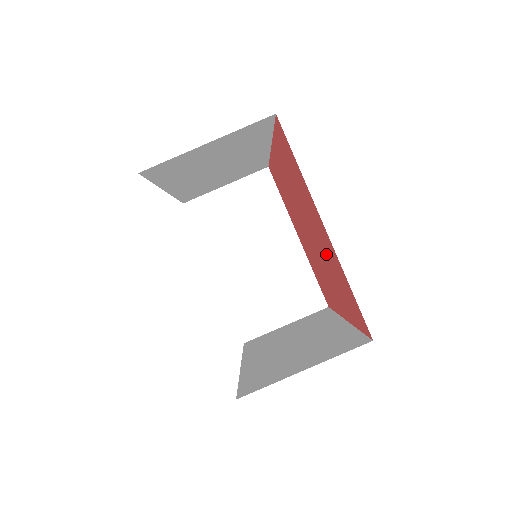
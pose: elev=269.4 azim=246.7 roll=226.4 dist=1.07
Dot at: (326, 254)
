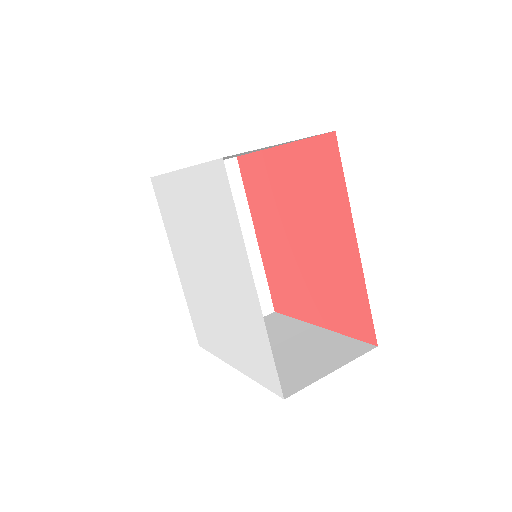
Dot at: (299, 189)
